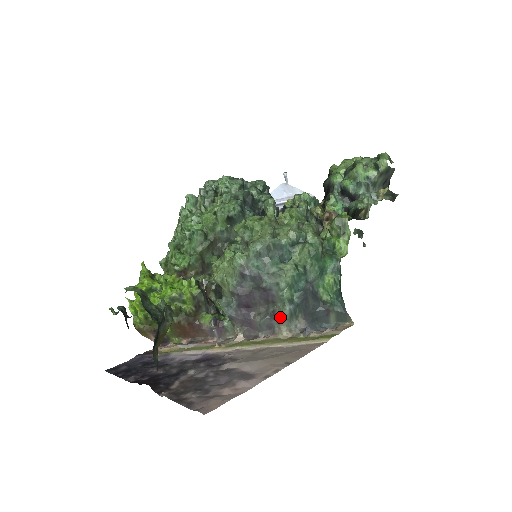
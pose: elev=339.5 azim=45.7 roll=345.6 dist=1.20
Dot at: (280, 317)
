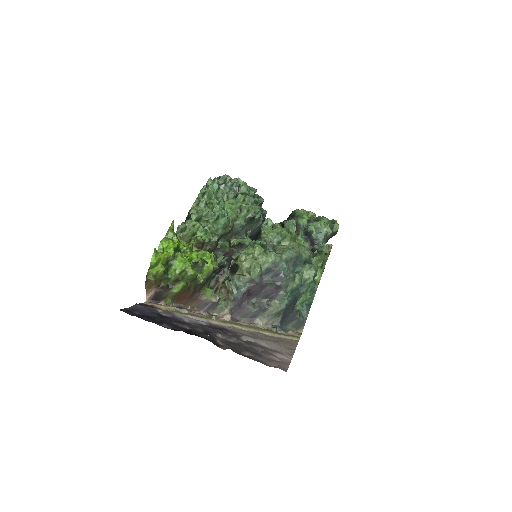
Dot at: (271, 311)
